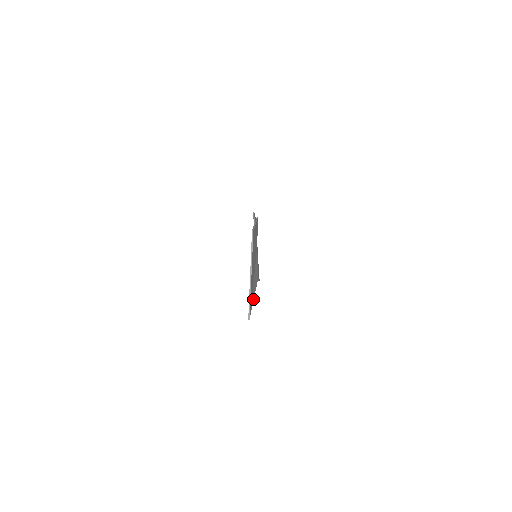
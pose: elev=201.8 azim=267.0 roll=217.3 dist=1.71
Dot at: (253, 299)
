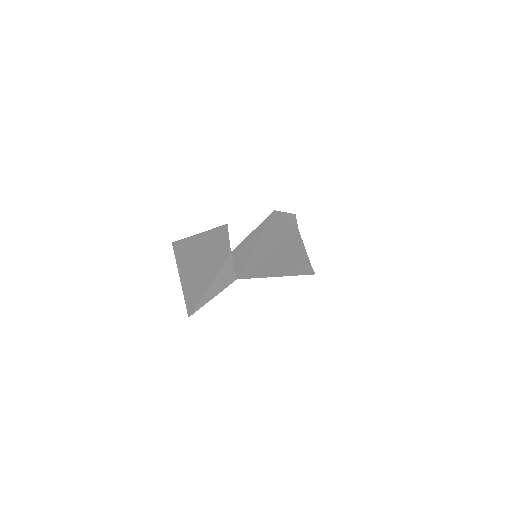
Dot at: (210, 299)
